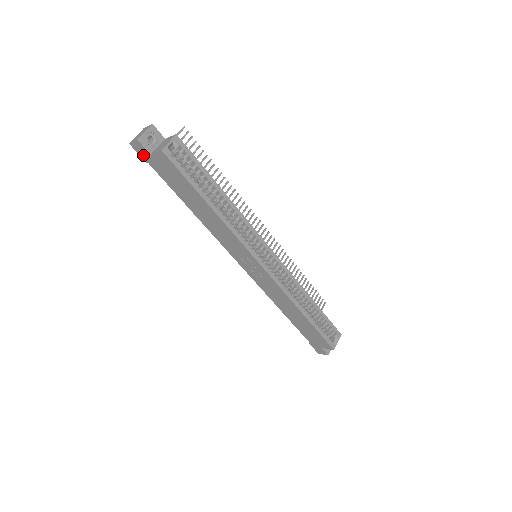
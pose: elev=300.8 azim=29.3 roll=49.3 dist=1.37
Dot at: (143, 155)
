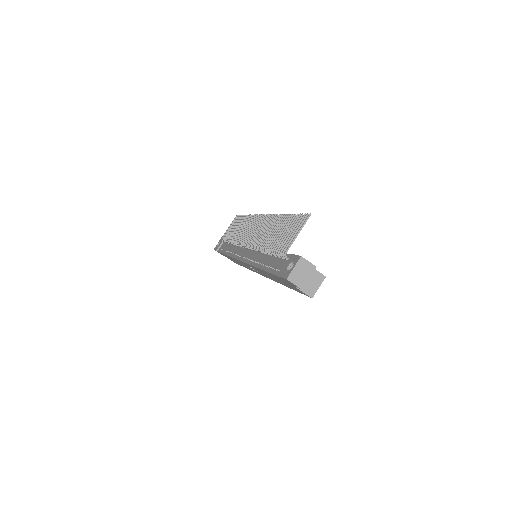
Dot at: (285, 280)
